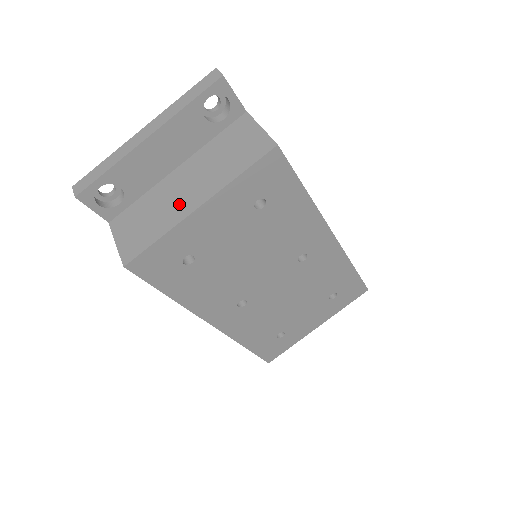
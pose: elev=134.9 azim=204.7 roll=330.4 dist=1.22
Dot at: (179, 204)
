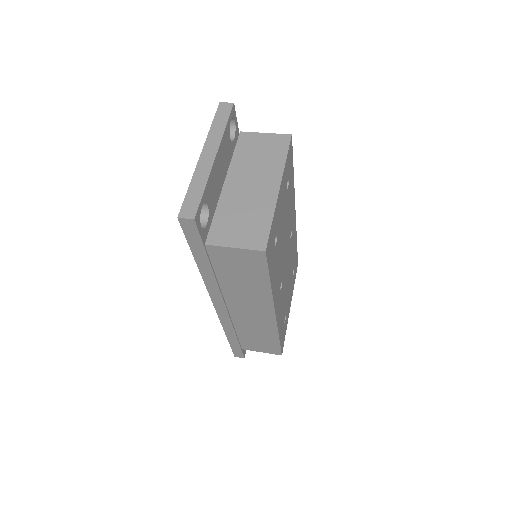
Dot at: (260, 196)
